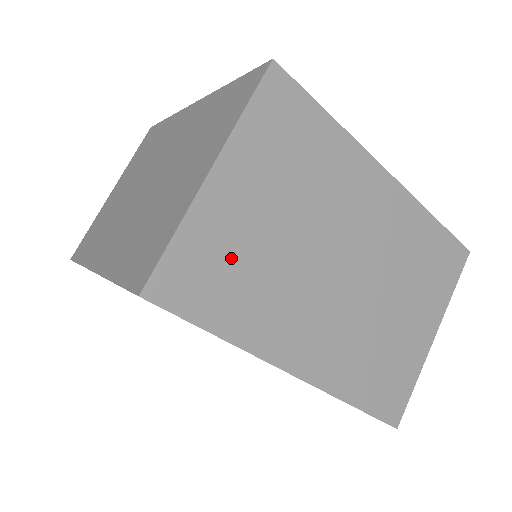
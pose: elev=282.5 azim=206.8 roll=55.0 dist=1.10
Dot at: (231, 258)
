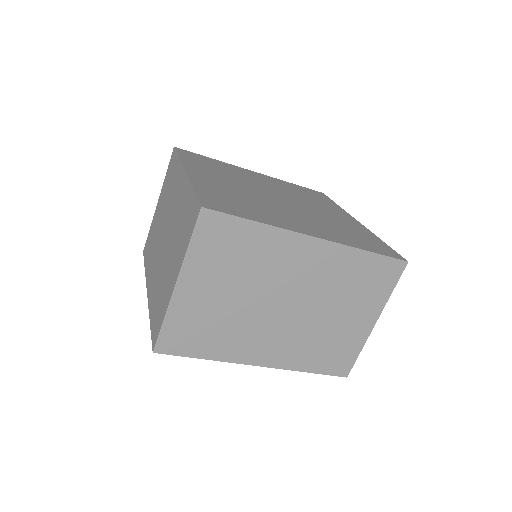
Dot at: (202, 322)
